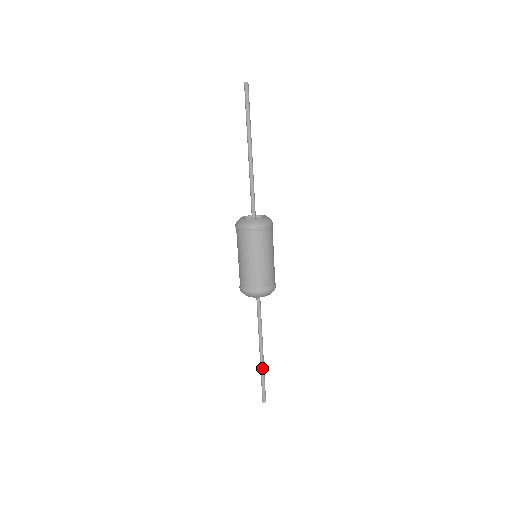
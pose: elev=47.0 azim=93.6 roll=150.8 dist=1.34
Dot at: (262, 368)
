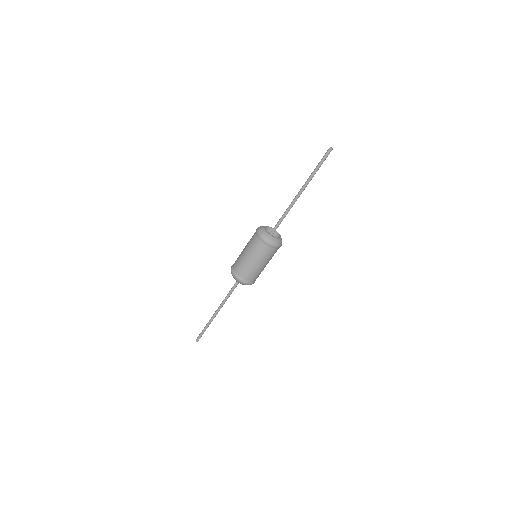
Dot at: (210, 322)
